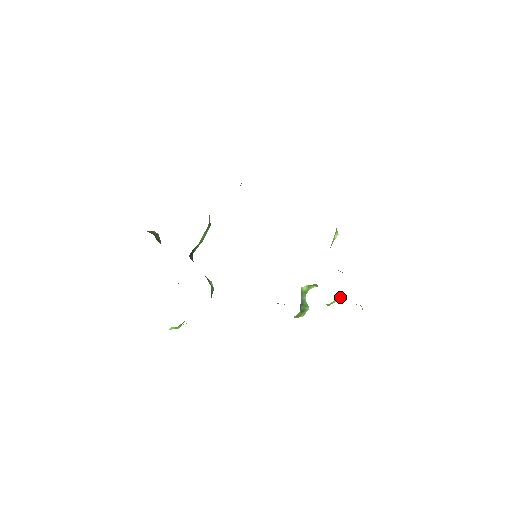
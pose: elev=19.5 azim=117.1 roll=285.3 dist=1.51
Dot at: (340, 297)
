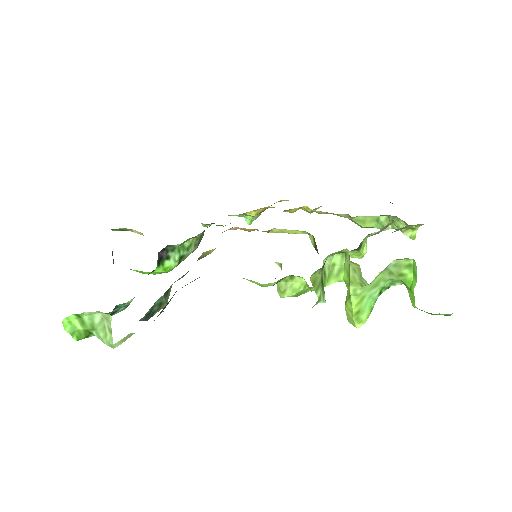
Dot at: (369, 308)
